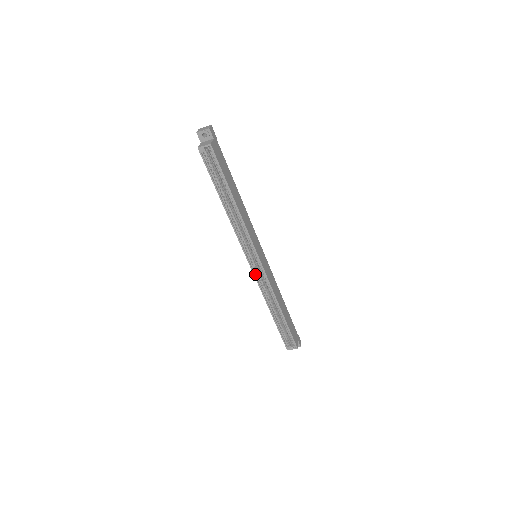
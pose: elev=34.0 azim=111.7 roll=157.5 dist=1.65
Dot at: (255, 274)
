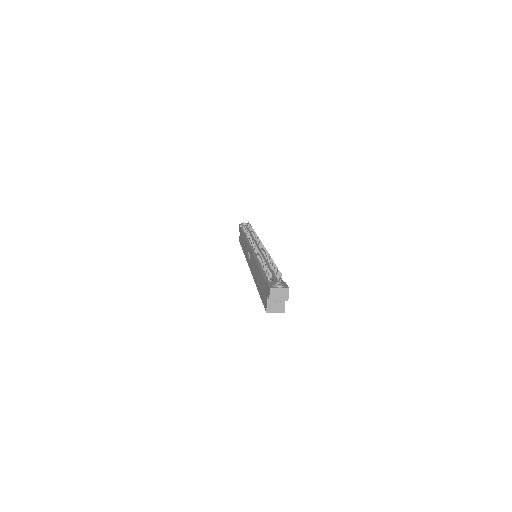
Dot at: occluded
